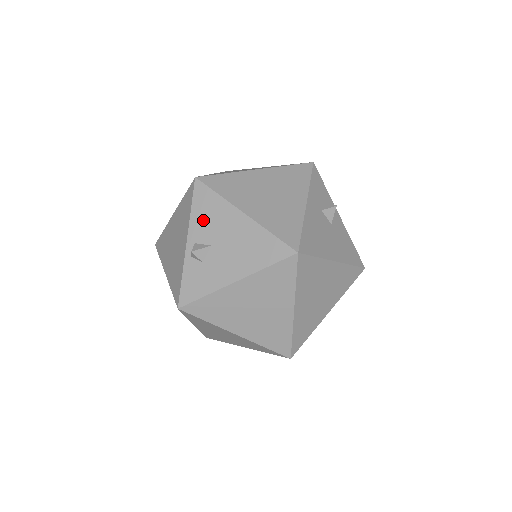
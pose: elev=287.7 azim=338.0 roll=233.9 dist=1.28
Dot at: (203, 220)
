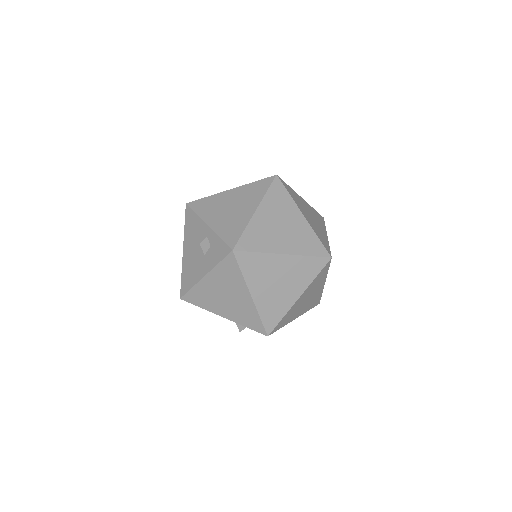
Dot at: occluded
